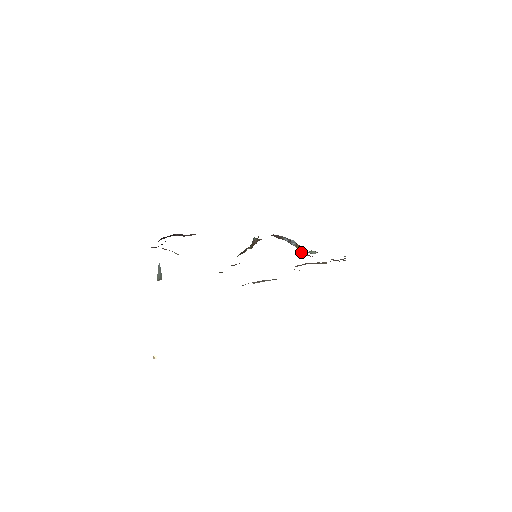
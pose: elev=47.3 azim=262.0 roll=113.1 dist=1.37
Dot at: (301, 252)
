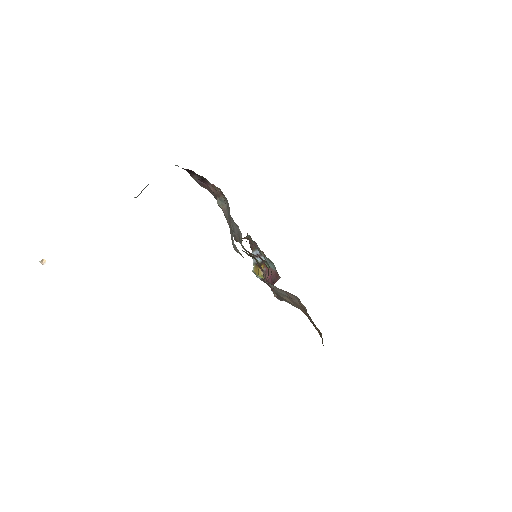
Dot at: (262, 272)
